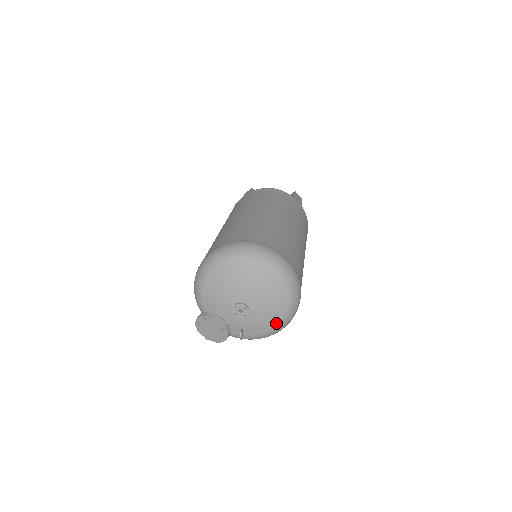
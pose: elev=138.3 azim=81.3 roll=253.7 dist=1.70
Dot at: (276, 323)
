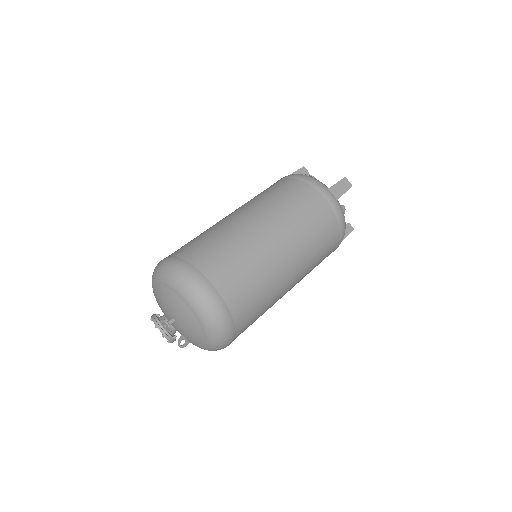
Dot at: (206, 344)
